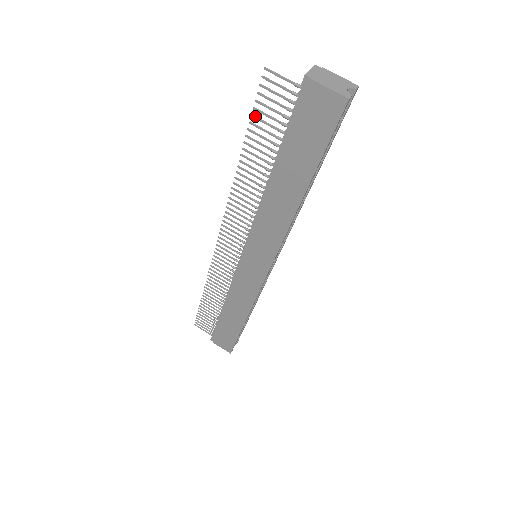
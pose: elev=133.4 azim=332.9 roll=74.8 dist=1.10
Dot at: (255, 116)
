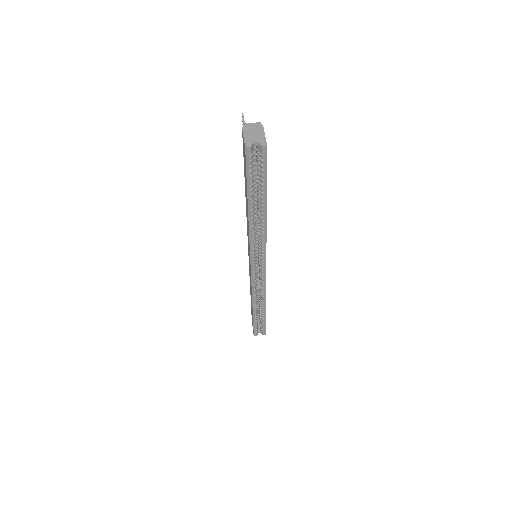
Dot at: occluded
